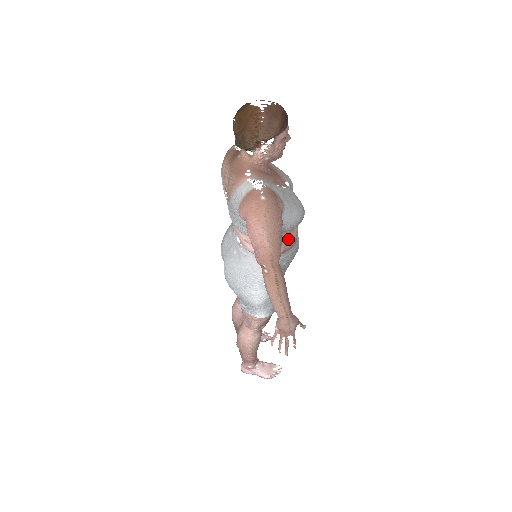
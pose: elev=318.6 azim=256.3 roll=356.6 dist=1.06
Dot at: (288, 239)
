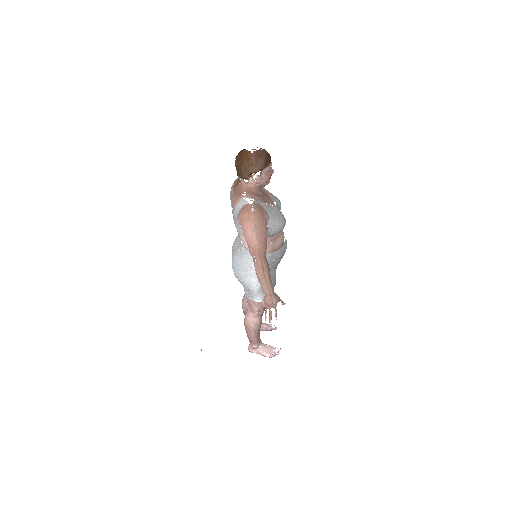
Dot at: (275, 242)
